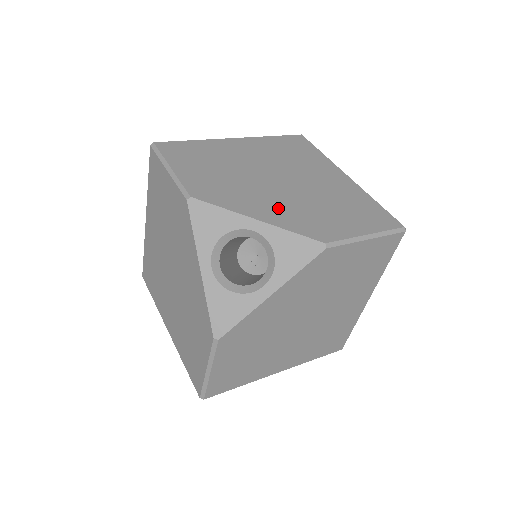
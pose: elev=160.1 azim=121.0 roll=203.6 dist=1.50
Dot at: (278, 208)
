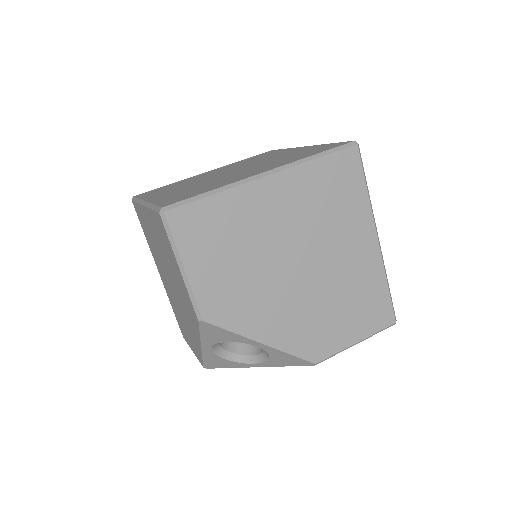
Dot at: (287, 321)
